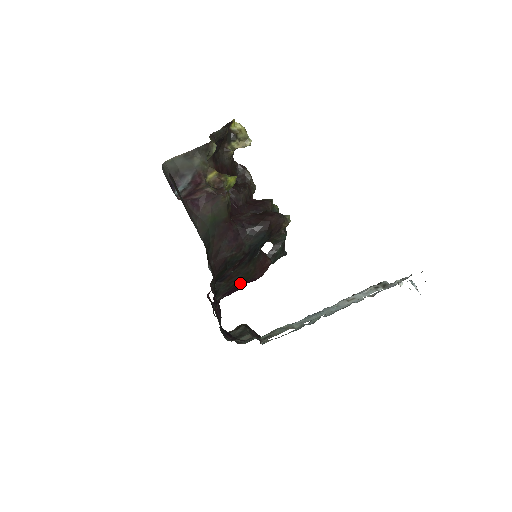
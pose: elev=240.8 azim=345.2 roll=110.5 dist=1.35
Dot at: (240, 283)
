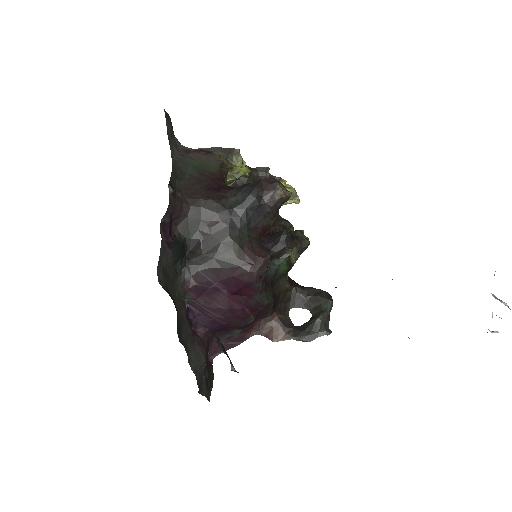
Dot at: (221, 269)
